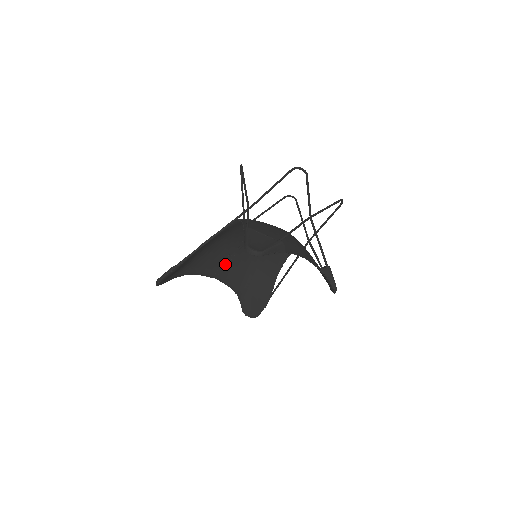
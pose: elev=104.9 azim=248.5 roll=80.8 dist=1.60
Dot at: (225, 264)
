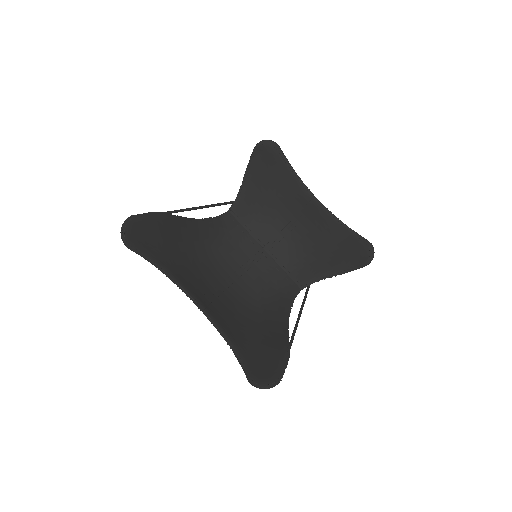
Dot at: (209, 298)
